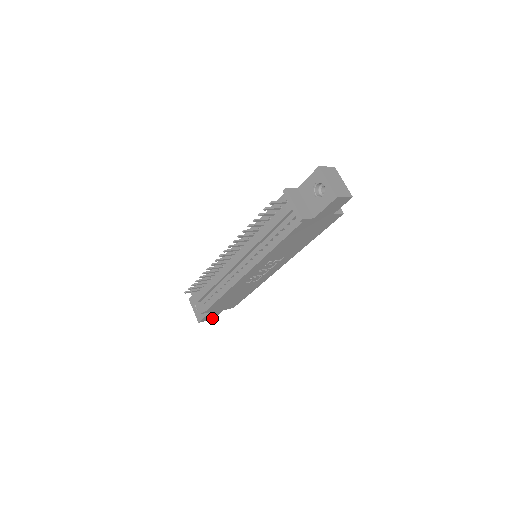
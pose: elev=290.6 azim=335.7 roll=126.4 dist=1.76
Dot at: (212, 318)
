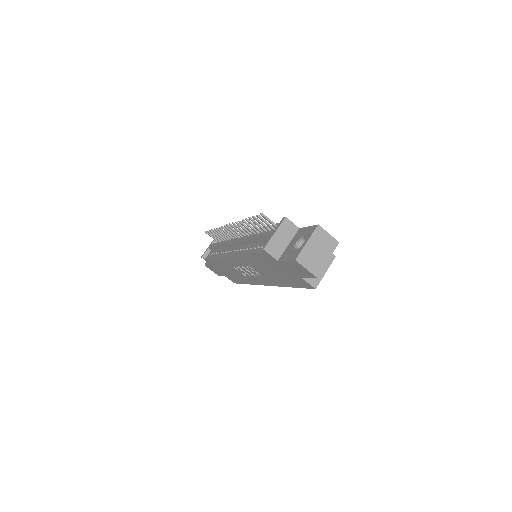
Dot at: occluded
